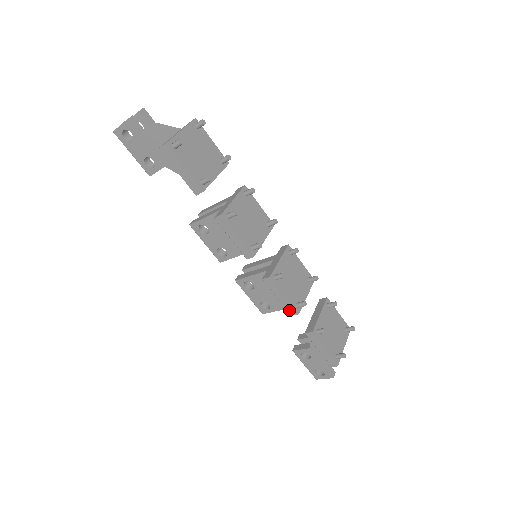
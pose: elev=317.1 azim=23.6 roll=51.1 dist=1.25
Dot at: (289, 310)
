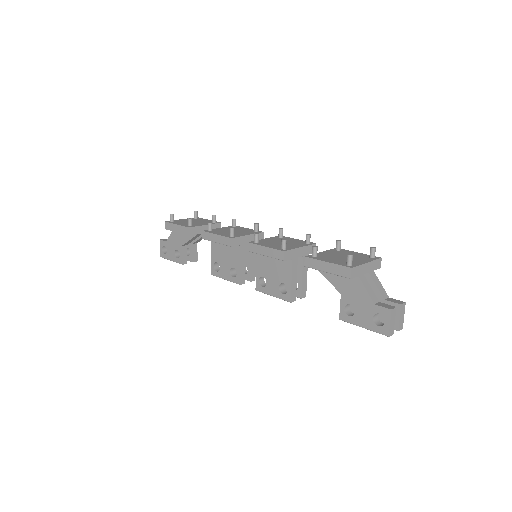
Dot at: (278, 257)
